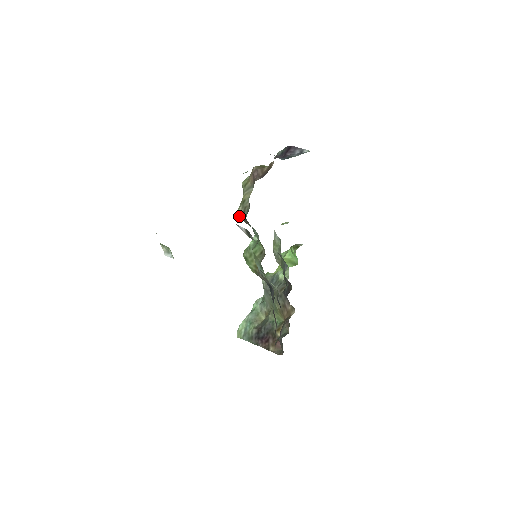
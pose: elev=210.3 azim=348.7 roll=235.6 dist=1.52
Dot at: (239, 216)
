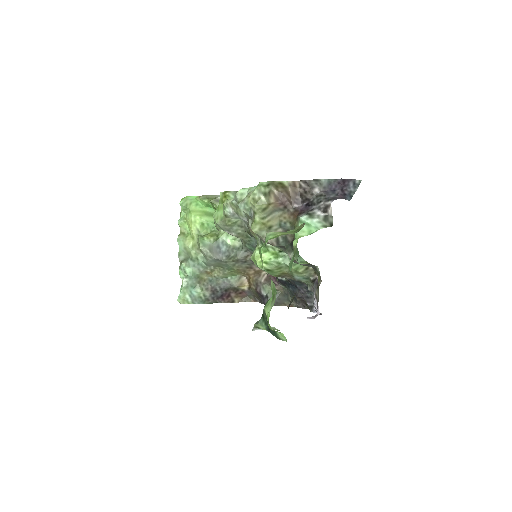
Dot at: (274, 245)
